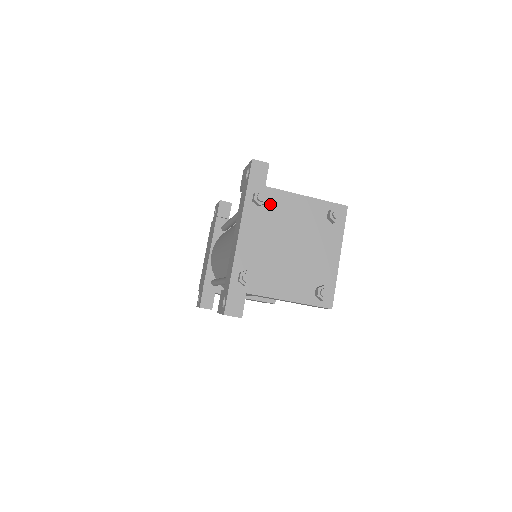
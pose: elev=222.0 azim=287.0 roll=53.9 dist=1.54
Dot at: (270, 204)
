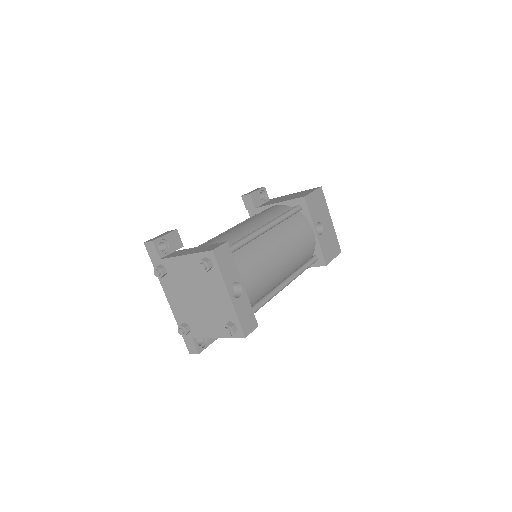
Dot at: (169, 271)
